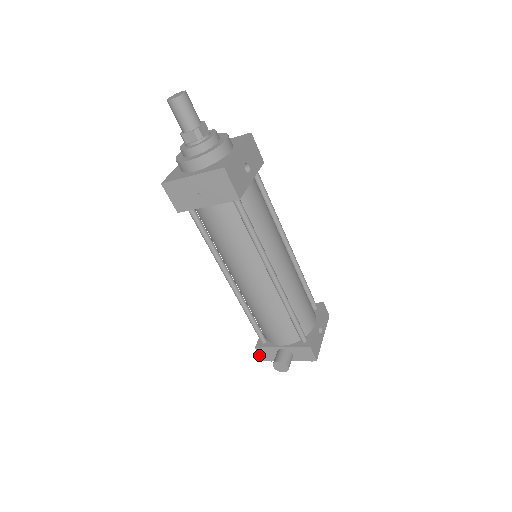
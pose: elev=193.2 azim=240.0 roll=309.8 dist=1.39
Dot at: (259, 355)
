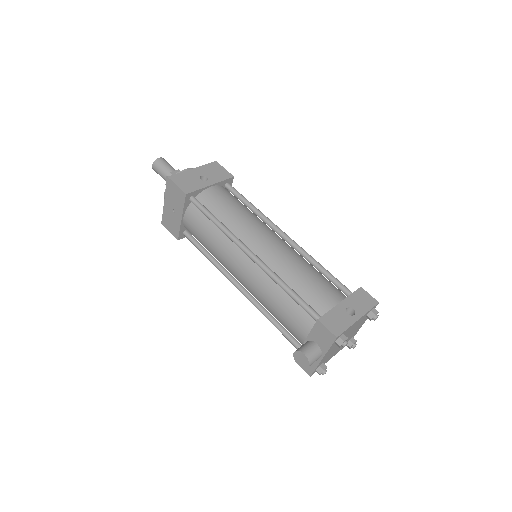
Dot at: (303, 369)
